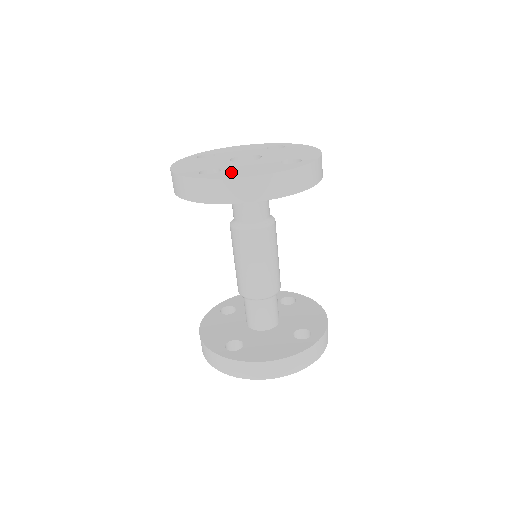
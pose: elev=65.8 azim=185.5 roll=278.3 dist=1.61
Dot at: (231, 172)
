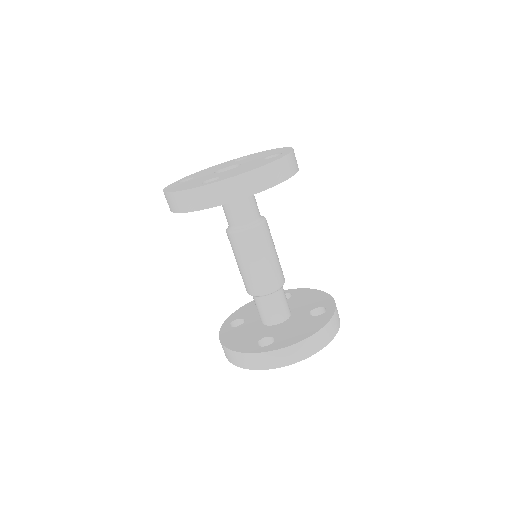
Dot at: (232, 174)
